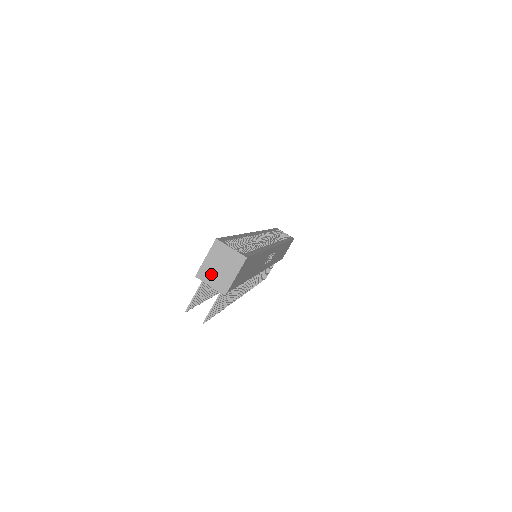
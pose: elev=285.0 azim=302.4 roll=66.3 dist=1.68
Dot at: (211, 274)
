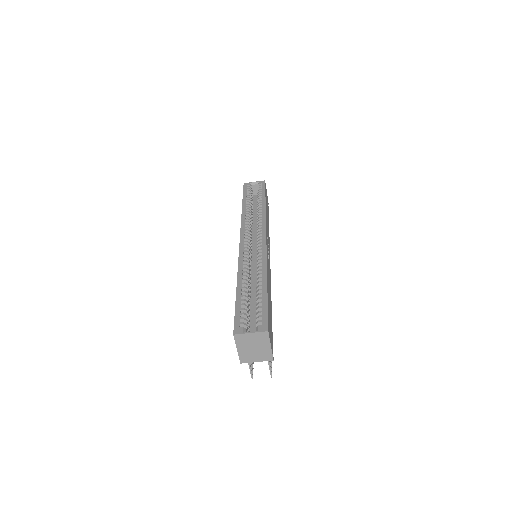
Dot at: (251, 356)
